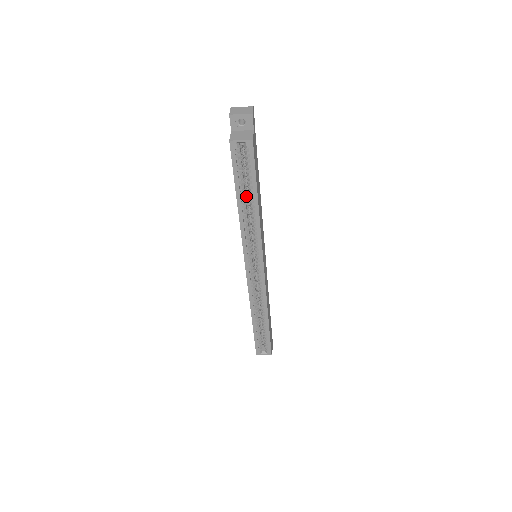
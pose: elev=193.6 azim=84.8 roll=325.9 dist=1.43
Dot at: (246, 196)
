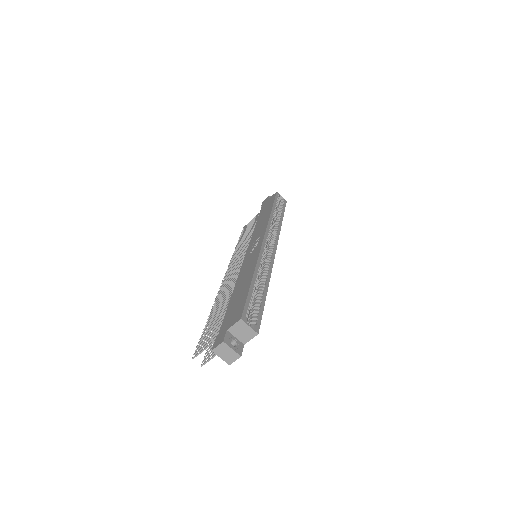
Dot at: occluded
